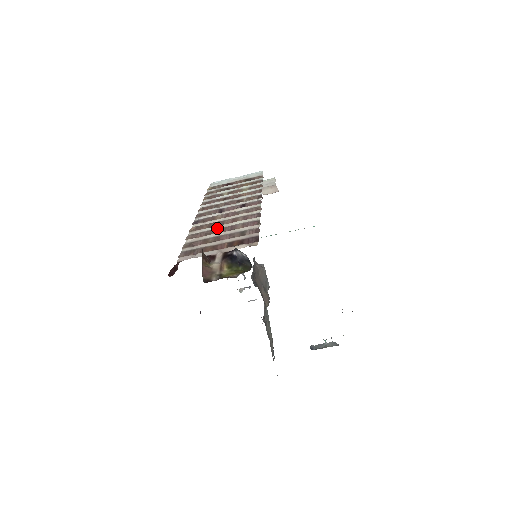
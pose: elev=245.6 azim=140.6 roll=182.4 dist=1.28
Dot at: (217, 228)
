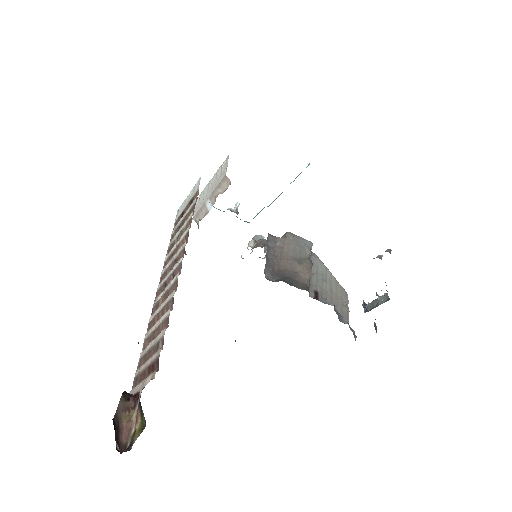
Dot at: (153, 330)
